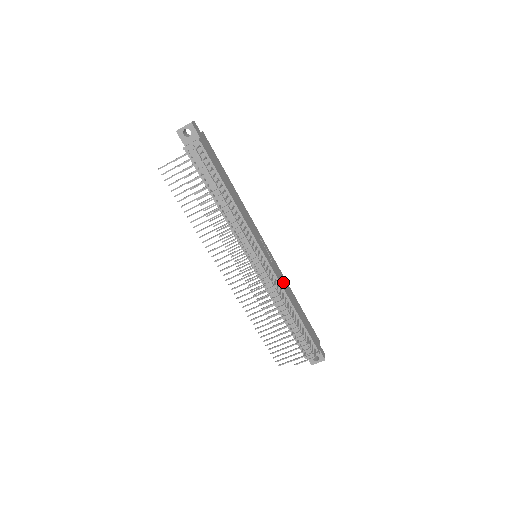
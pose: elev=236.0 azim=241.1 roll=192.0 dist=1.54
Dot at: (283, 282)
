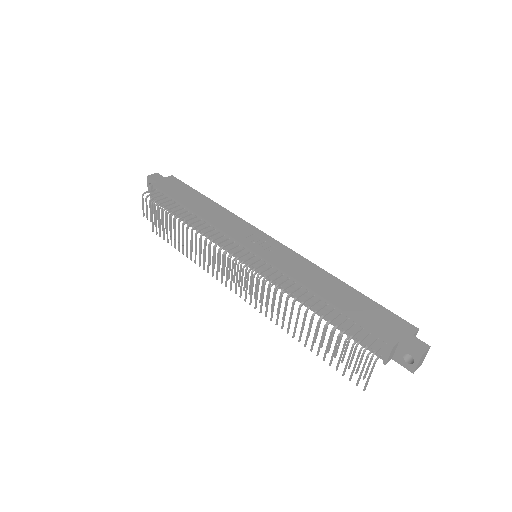
Dot at: (299, 269)
